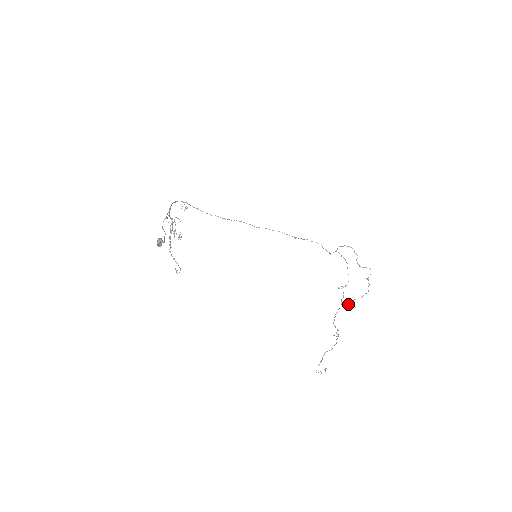
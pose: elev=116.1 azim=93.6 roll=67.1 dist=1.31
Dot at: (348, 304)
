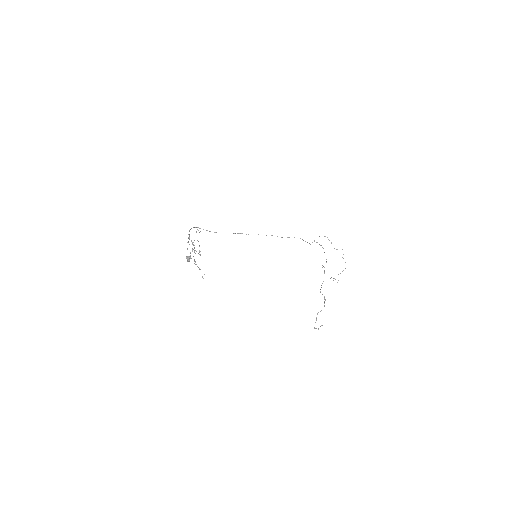
Dot at: (333, 280)
